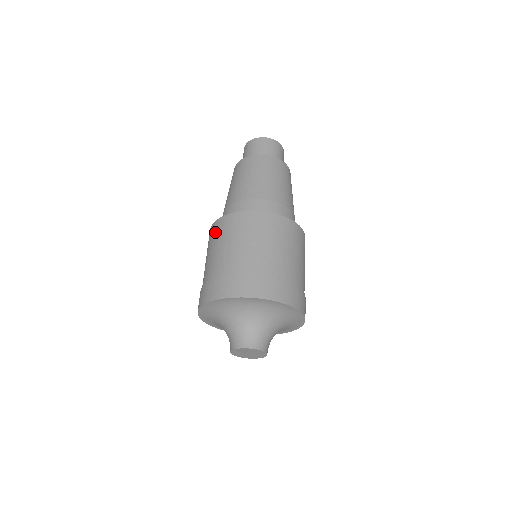
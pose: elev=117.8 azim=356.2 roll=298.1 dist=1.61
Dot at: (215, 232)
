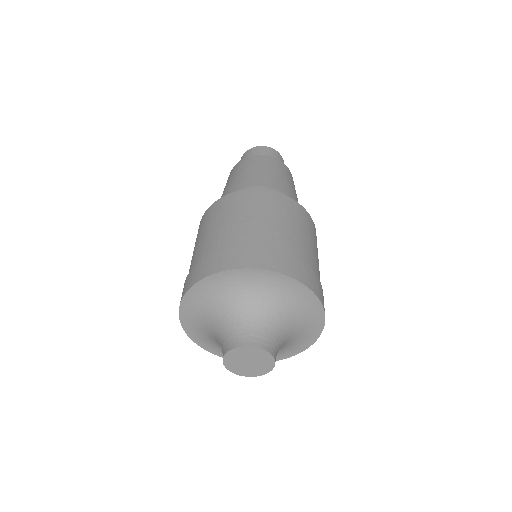
Dot at: (199, 227)
